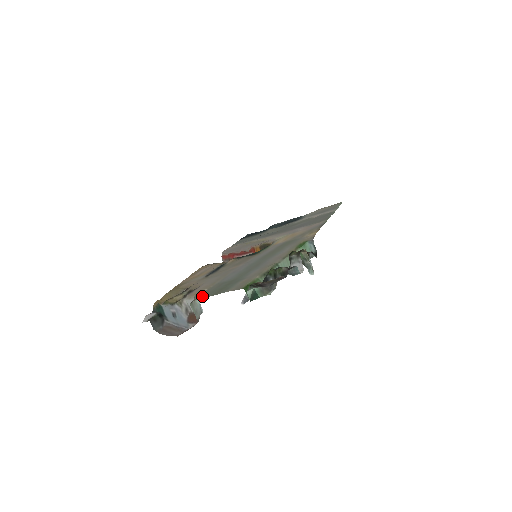
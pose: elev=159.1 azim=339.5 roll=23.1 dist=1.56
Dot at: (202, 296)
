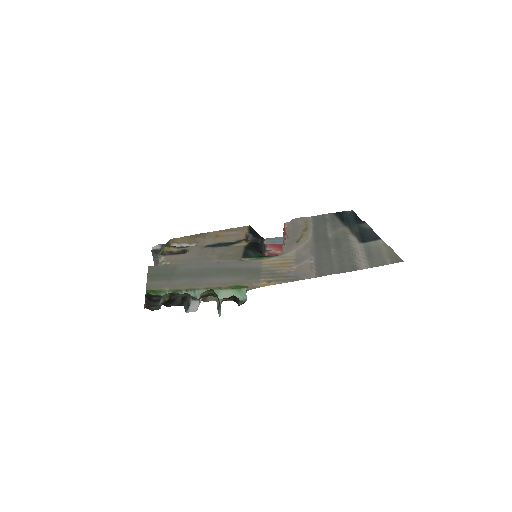
Dot at: (153, 268)
